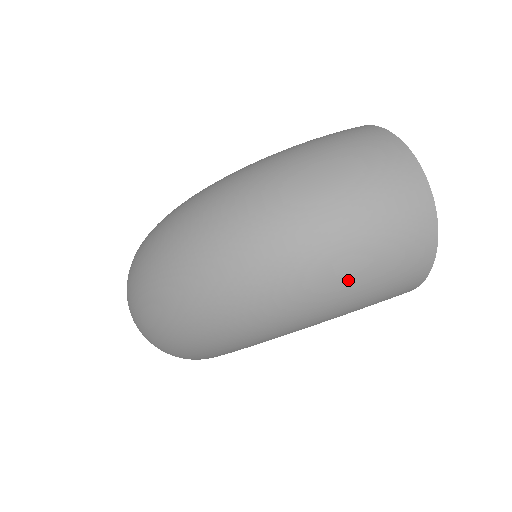
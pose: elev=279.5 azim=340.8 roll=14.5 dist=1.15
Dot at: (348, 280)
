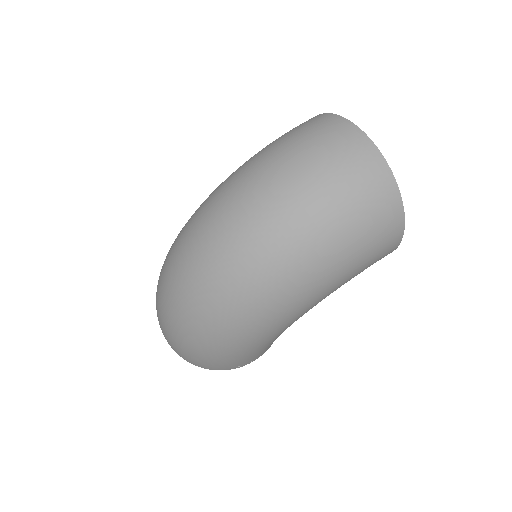
Dot at: (329, 245)
